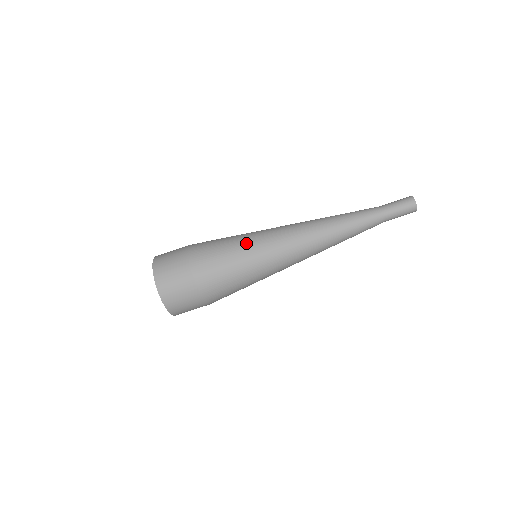
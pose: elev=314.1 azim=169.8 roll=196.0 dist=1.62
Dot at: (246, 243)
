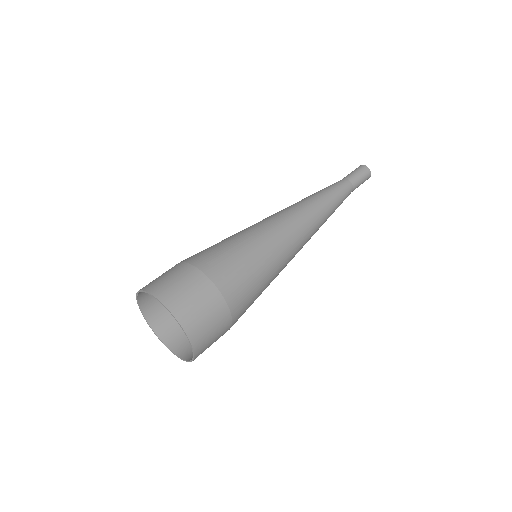
Dot at: (259, 241)
